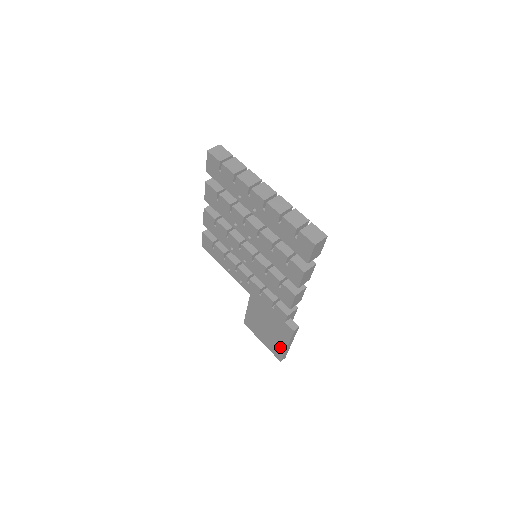
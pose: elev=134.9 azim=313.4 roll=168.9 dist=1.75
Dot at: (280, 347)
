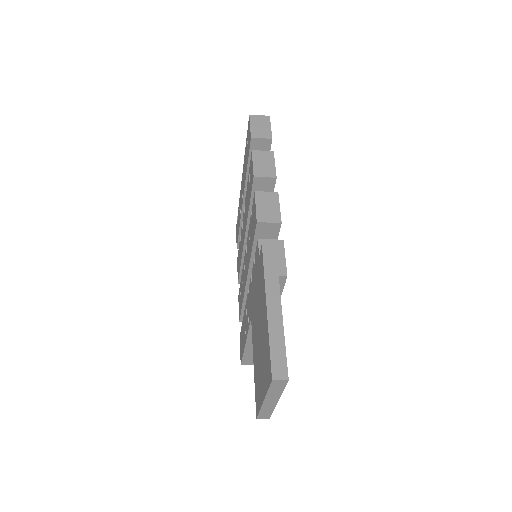
Dot at: (266, 333)
